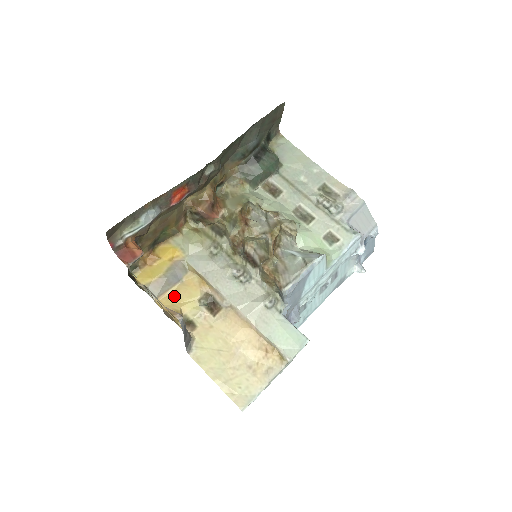
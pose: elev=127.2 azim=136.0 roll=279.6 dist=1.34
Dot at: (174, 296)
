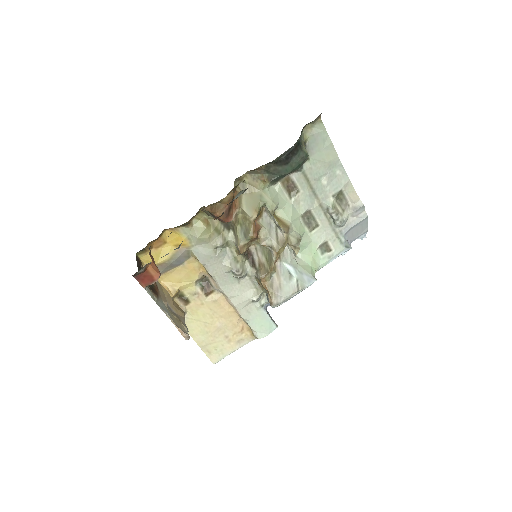
Dot at: (174, 275)
